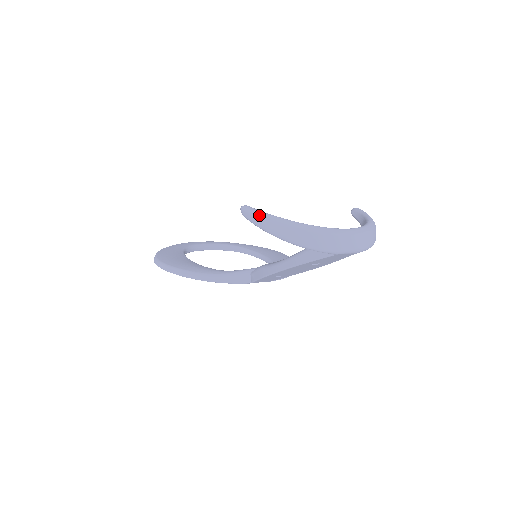
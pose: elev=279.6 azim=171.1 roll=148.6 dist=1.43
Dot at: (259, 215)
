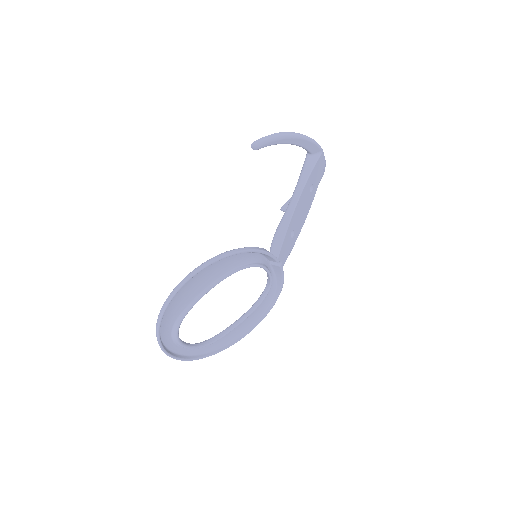
Dot at: occluded
